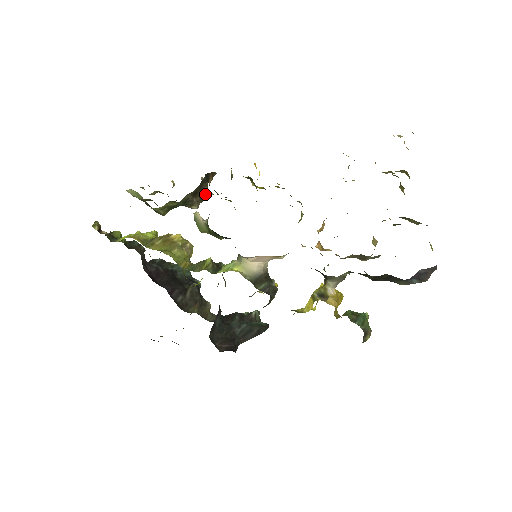
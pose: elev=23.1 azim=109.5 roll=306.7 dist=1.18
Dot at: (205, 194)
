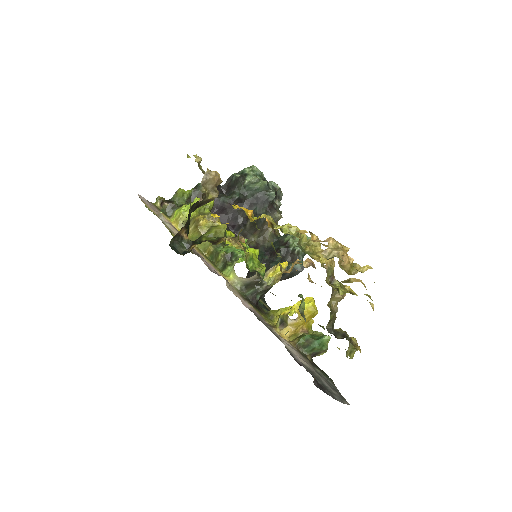
Dot at: (209, 199)
